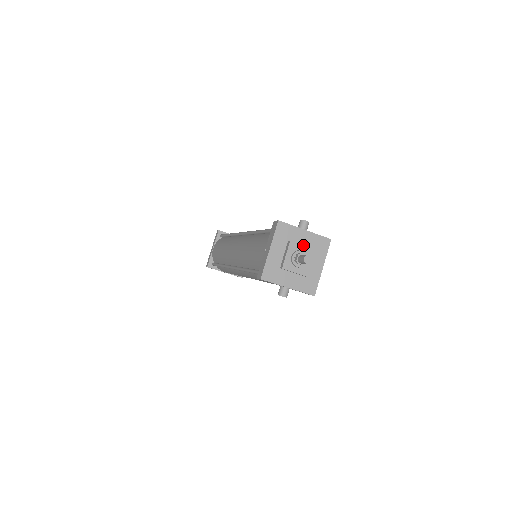
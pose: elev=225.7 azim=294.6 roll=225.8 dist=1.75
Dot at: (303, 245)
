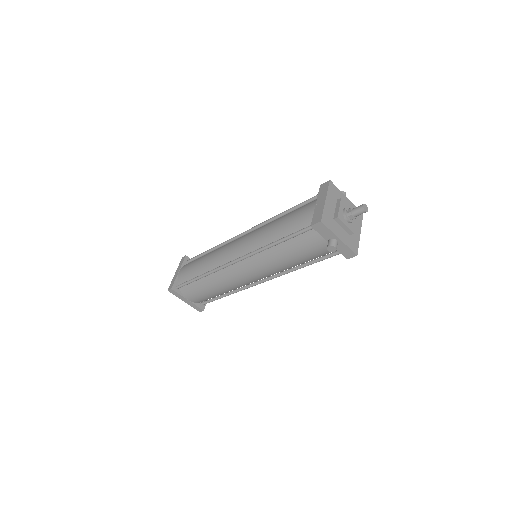
Dot at: (349, 206)
